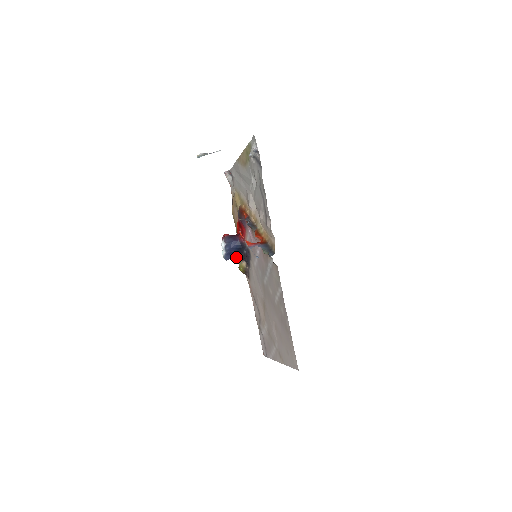
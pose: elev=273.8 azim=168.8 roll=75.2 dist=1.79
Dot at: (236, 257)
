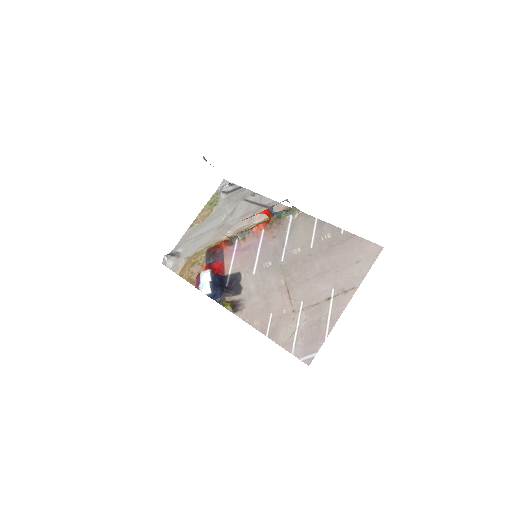
Dot at: (217, 294)
